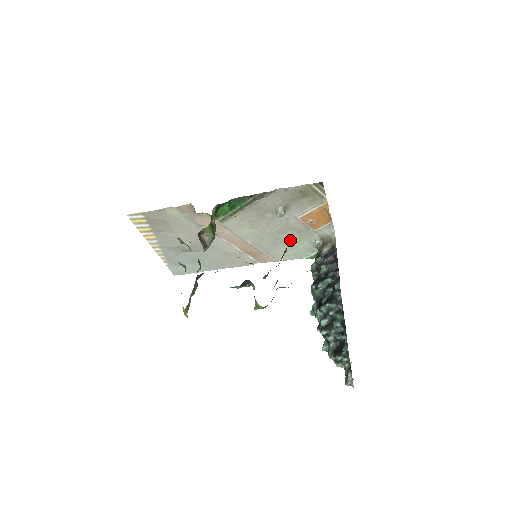
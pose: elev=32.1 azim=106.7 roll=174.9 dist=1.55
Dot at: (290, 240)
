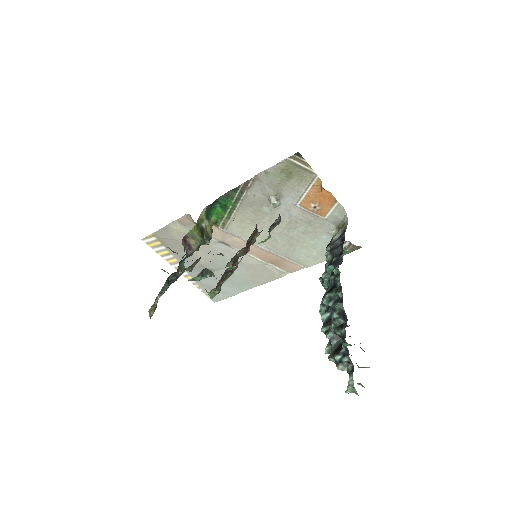
Dot at: (305, 237)
